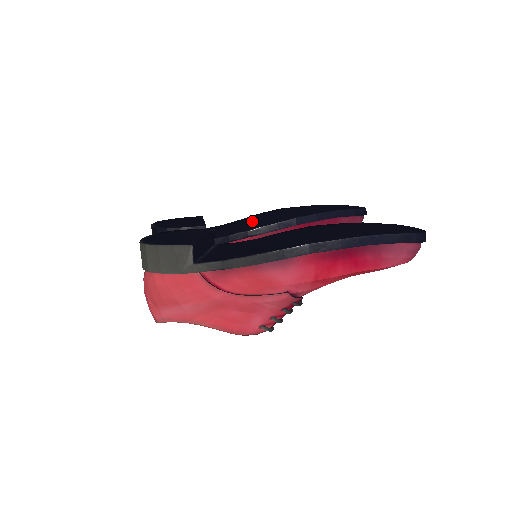
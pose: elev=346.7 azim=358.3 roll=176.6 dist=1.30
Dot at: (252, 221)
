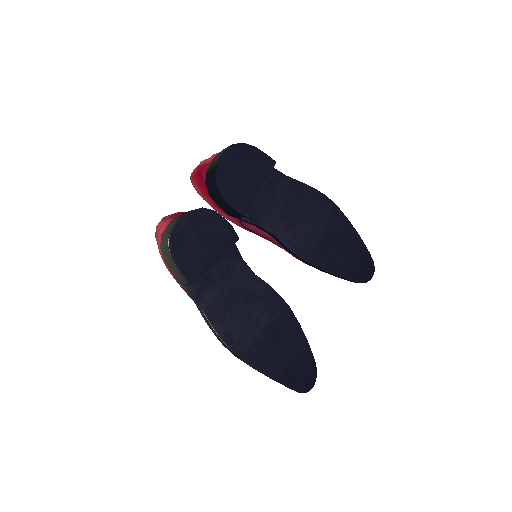
Dot at: (298, 211)
